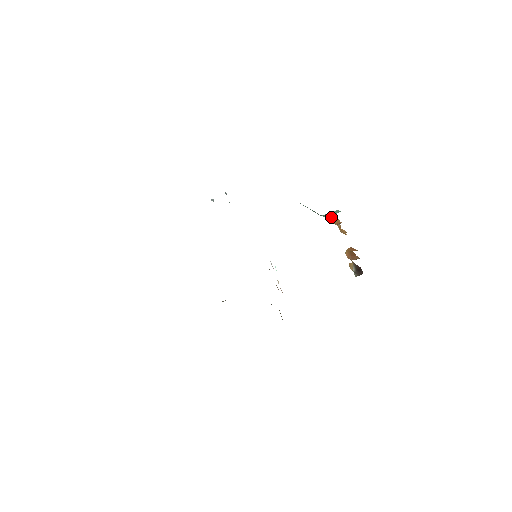
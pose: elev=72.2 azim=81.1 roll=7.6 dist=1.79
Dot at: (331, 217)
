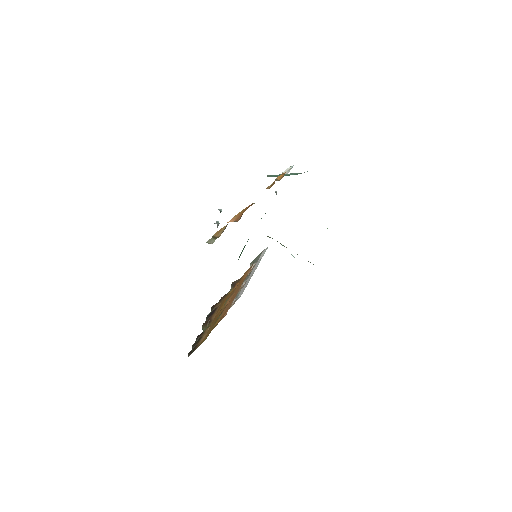
Dot at: (285, 173)
